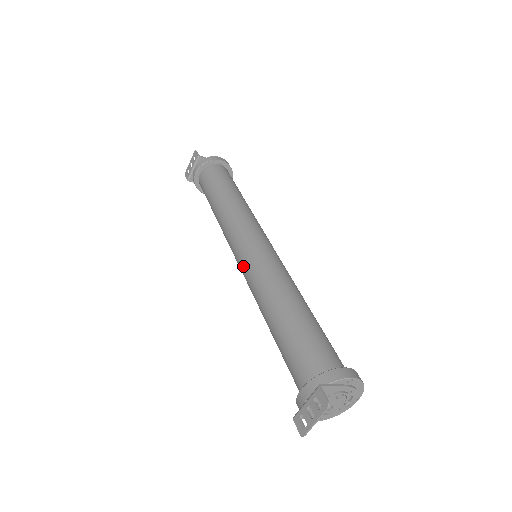
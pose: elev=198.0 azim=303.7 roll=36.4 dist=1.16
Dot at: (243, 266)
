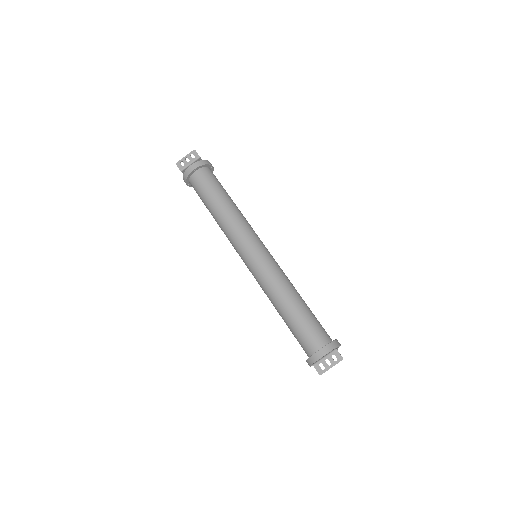
Dot at: (257, 264)
